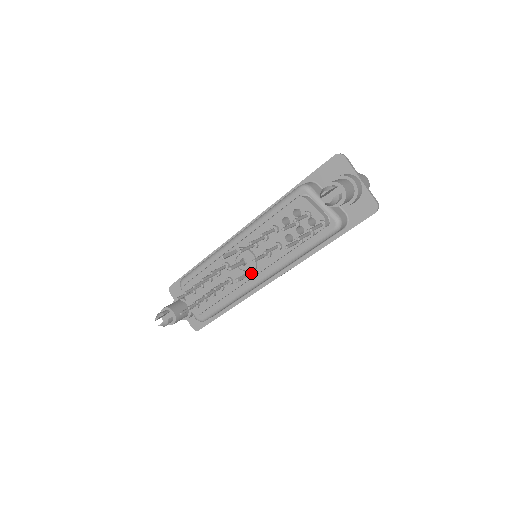
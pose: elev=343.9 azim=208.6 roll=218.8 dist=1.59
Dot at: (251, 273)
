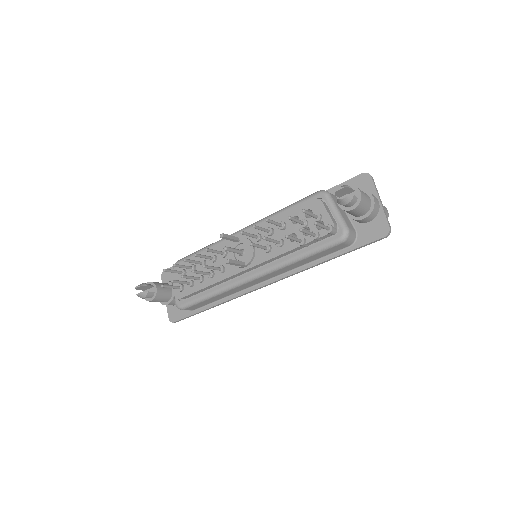
Dot at: (245, 264)
